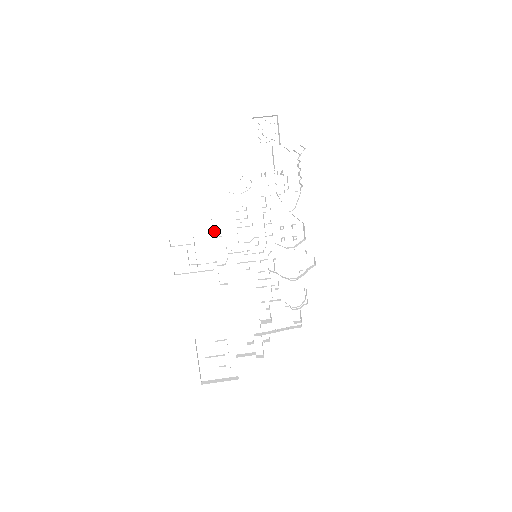
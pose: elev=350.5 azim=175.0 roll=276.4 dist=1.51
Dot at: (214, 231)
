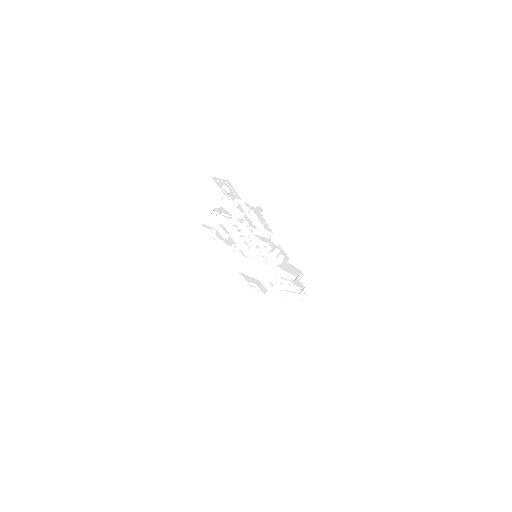
Dot at: (224, 230)
